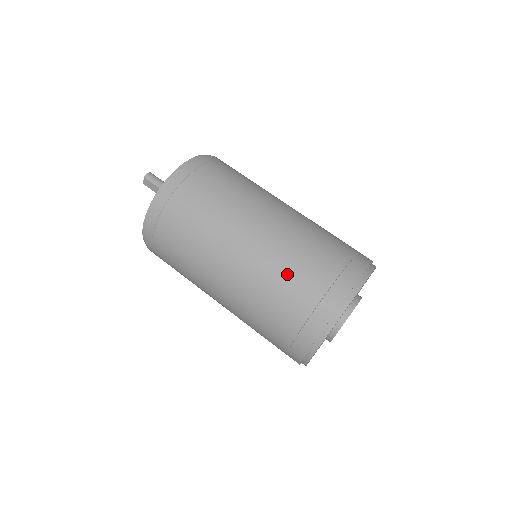
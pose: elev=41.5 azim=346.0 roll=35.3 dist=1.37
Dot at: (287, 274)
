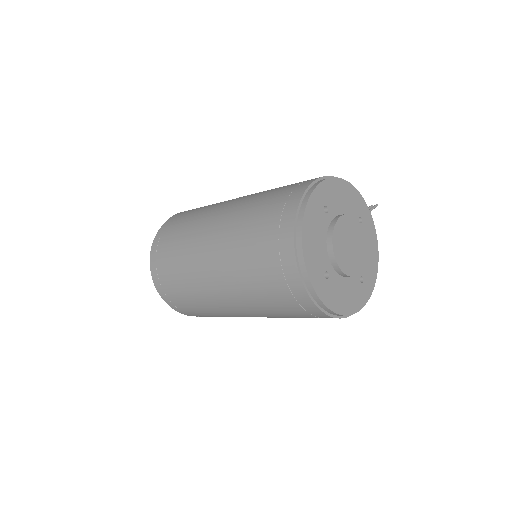
Dot at: (256, 291)
